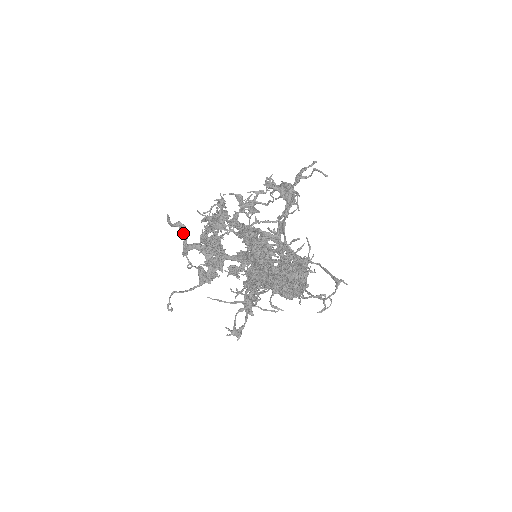
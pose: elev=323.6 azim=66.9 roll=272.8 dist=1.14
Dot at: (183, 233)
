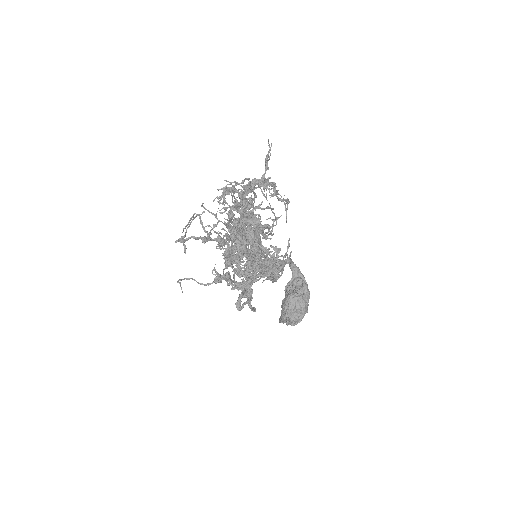
Dot at: occluded
